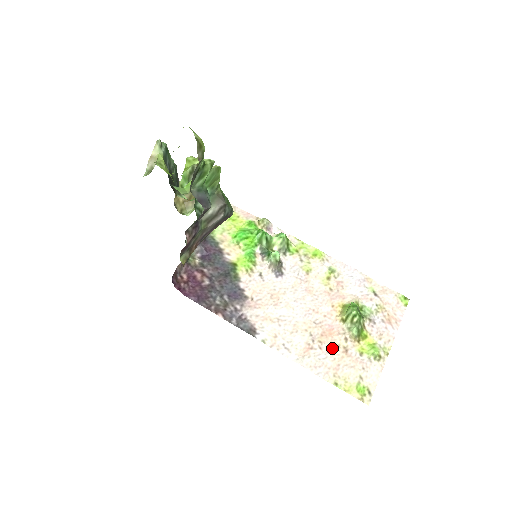
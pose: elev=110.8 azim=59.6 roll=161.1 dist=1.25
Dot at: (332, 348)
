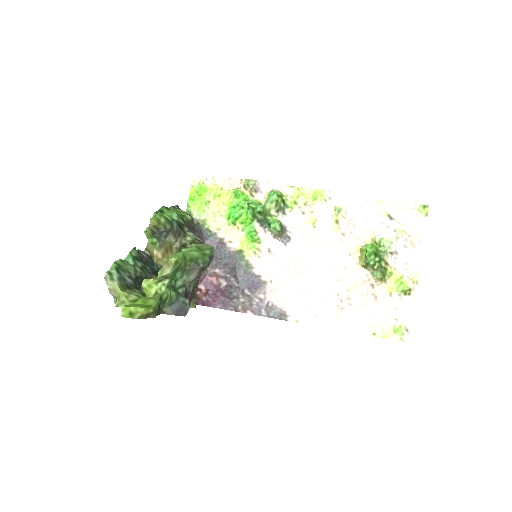
Dot at: (361, 300)
